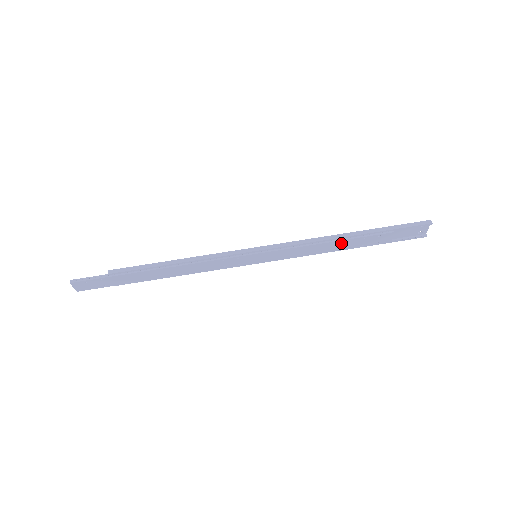
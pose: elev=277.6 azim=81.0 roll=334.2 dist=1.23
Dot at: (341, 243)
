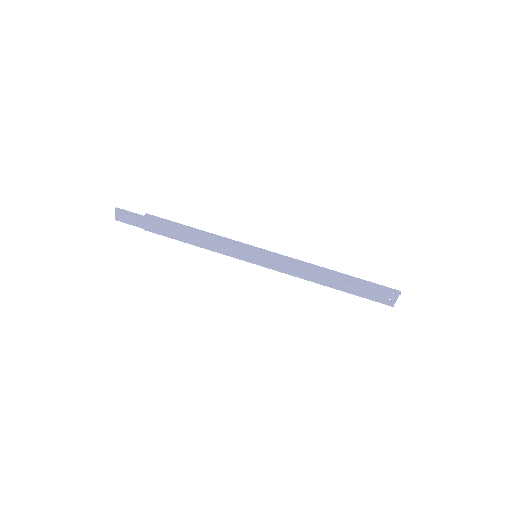
Dot at: (324, 276)
